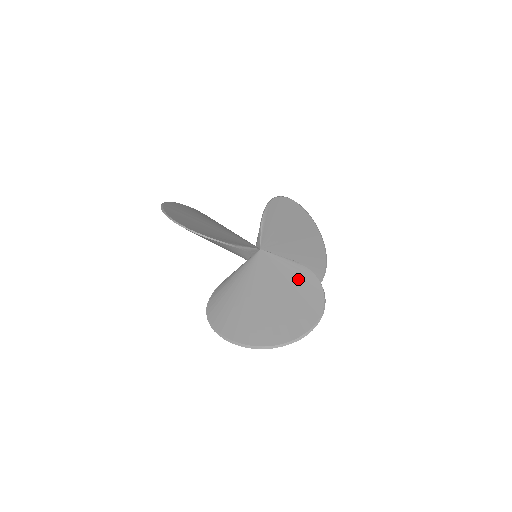
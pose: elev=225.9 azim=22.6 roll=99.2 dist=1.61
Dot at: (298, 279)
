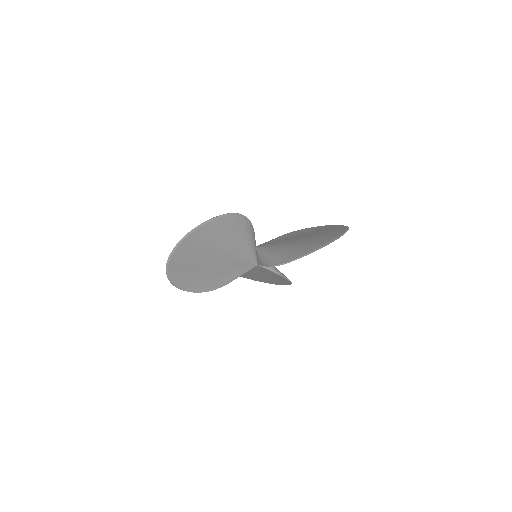
Dot at: (295, 234)
